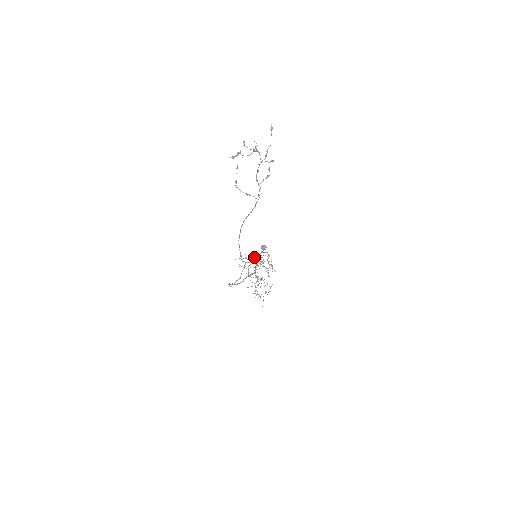
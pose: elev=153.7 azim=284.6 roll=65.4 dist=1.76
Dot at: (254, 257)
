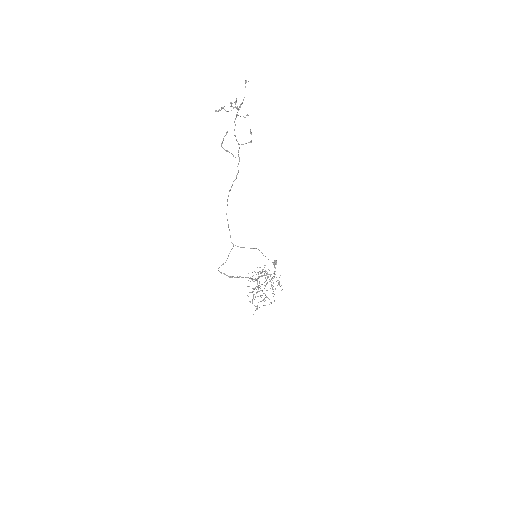
Dot at: (264, 271)
